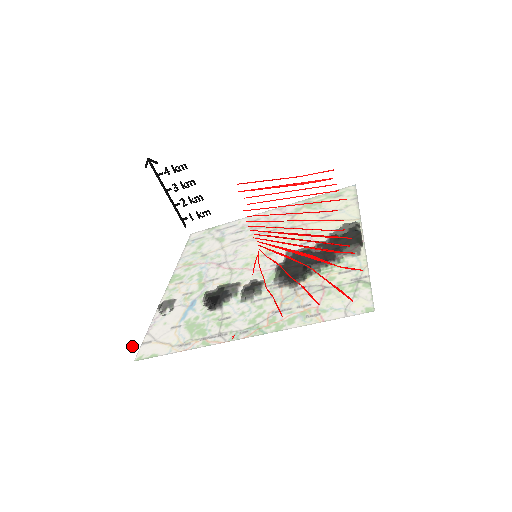
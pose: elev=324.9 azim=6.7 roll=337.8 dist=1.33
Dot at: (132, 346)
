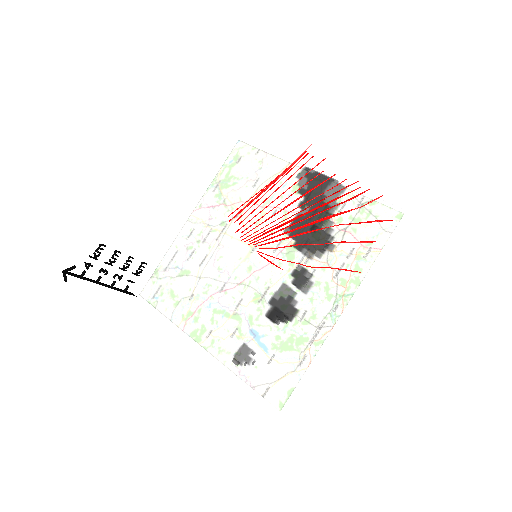
Dot at: (271, 404)
